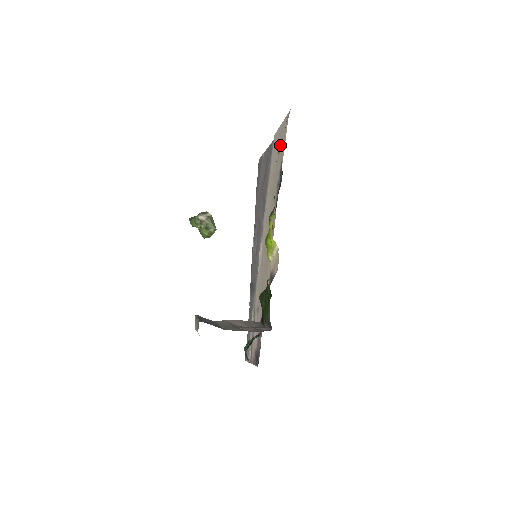
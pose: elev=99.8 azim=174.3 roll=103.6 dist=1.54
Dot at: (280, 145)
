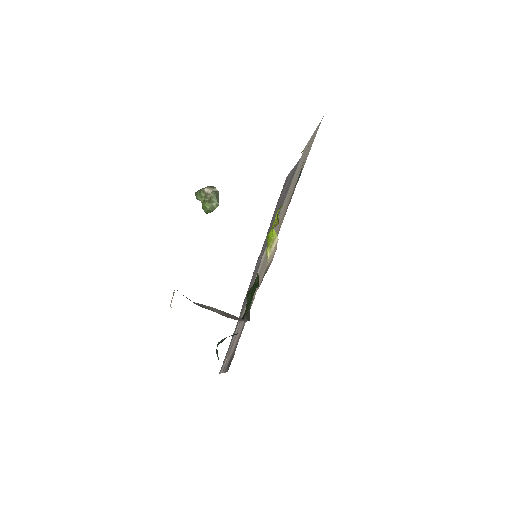
Dot at: (307, 152)
